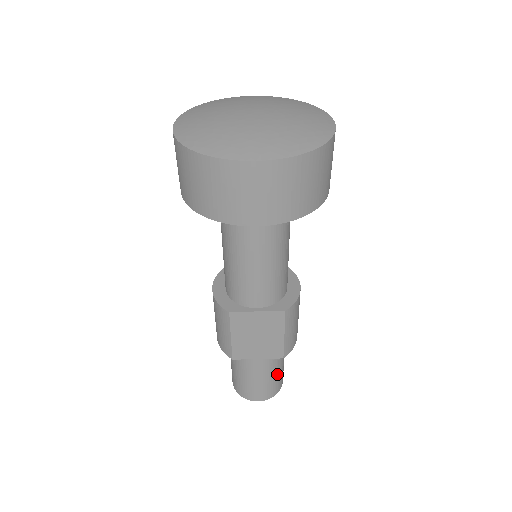
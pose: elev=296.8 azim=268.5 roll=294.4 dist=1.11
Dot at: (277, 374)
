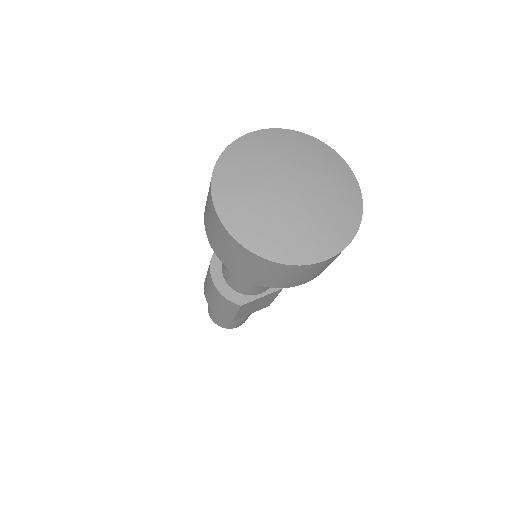
Dot at: occluded
